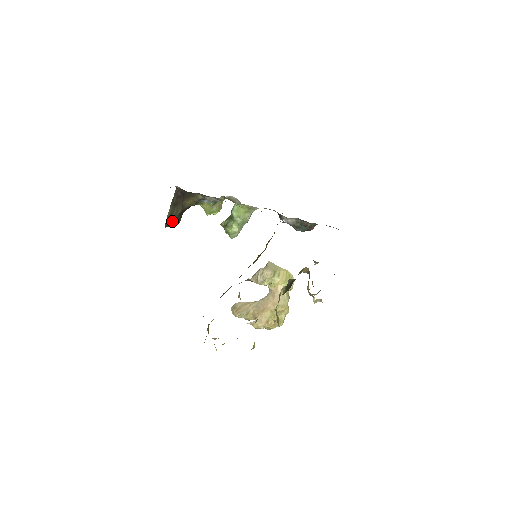
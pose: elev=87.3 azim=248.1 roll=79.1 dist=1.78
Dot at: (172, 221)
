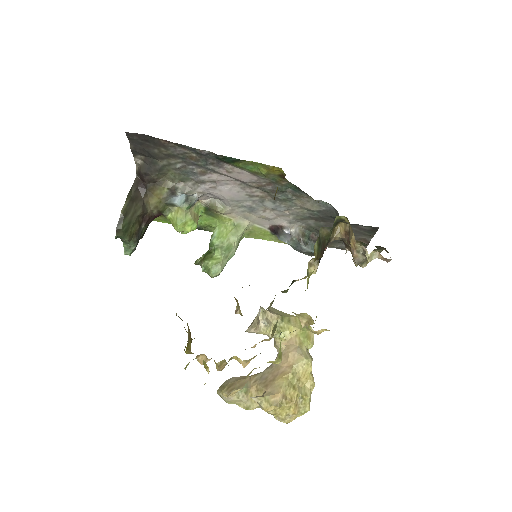
Dot at: (127, 226)
